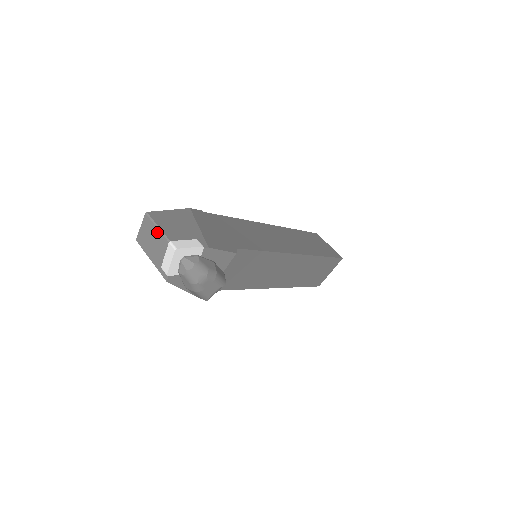
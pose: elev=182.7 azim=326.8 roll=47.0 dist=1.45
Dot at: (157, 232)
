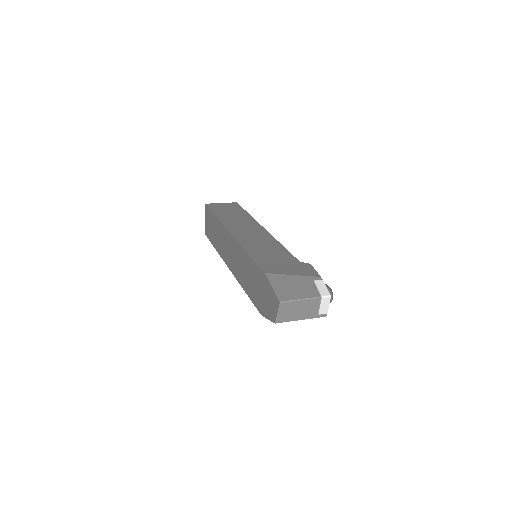
Dot at: (302, 302)
